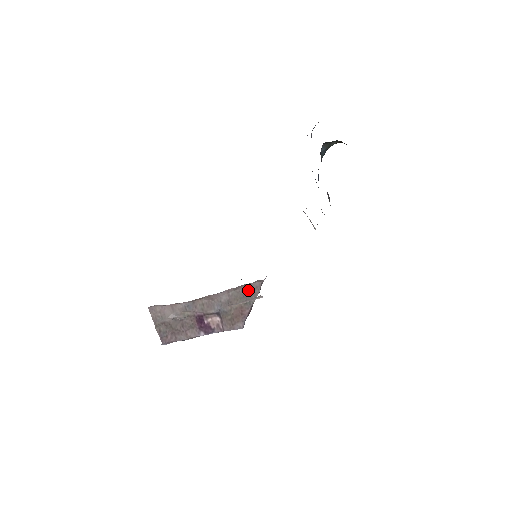
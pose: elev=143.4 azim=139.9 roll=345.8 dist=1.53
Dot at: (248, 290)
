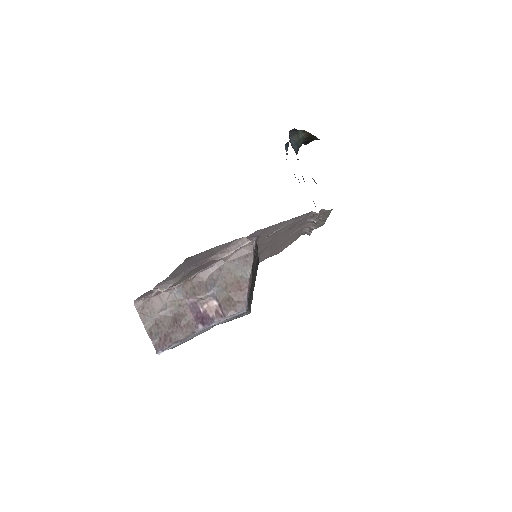
Dot at: (240, 258)
